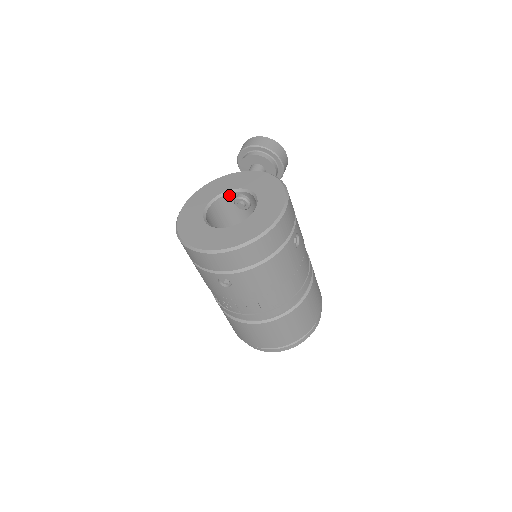
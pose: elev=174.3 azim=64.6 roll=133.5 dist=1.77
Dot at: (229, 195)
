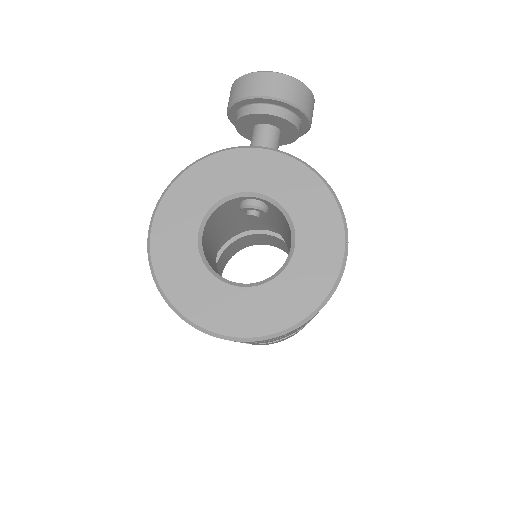
Dot at: (233, 200)
